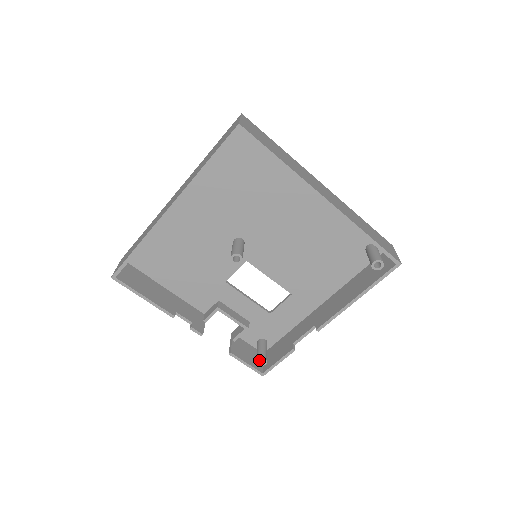
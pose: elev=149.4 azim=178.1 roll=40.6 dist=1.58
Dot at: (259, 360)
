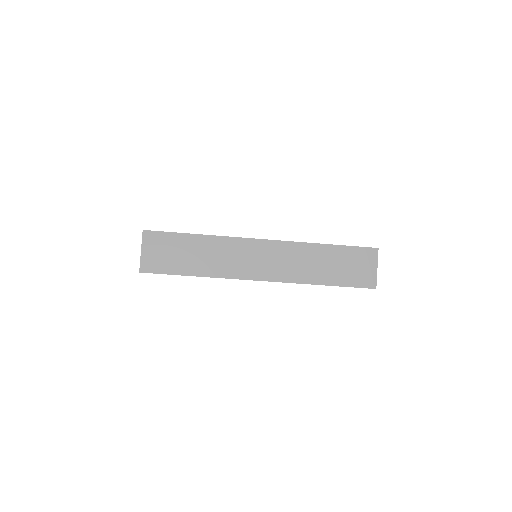
Dot at: occluded
